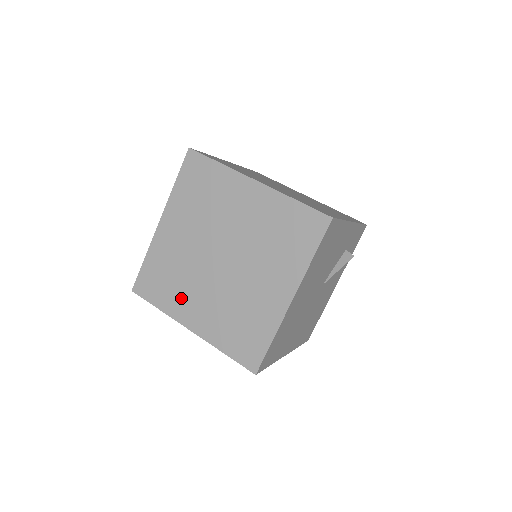
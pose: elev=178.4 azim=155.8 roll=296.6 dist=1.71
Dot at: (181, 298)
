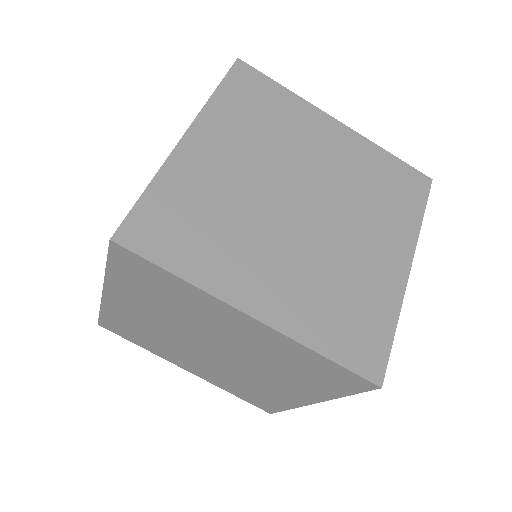
Dot at: (166, 352)
